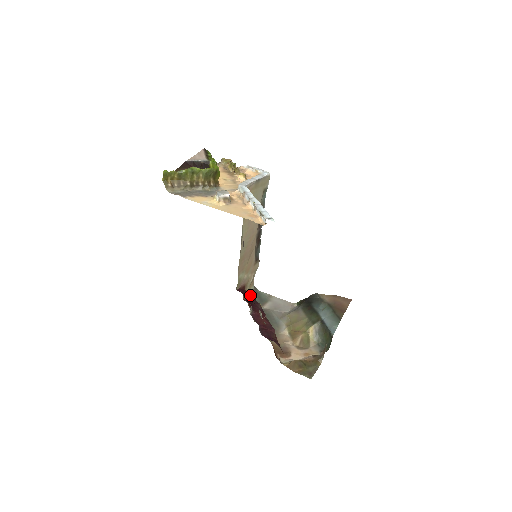
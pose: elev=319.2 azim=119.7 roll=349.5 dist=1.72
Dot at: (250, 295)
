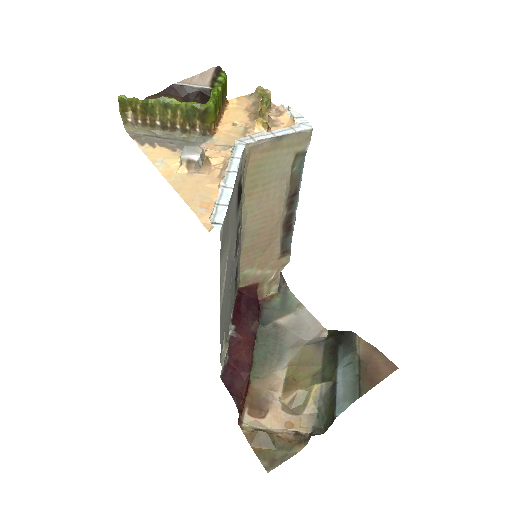
Dot at: (271, 295)
